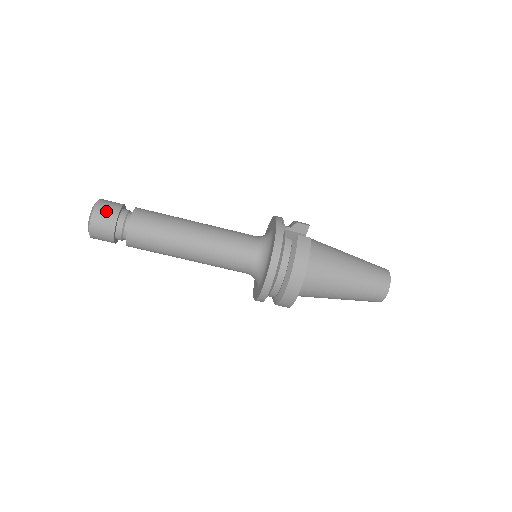
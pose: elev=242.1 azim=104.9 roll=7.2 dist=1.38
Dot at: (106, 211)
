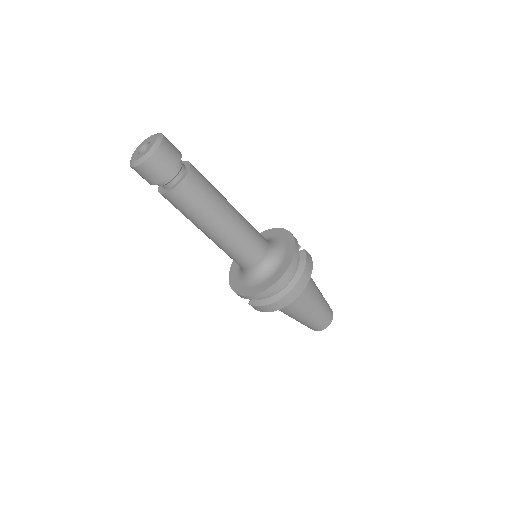
Dot at: (172, 148)
